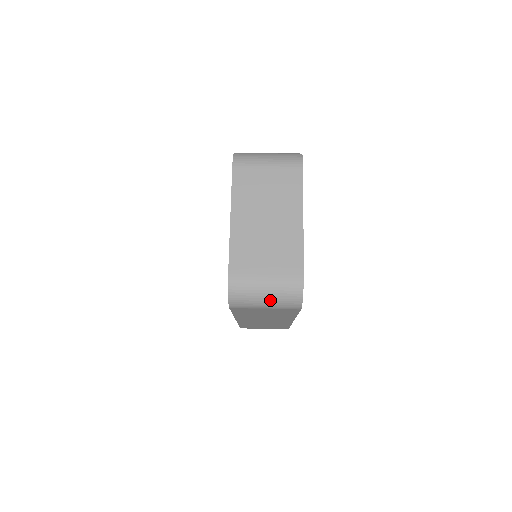
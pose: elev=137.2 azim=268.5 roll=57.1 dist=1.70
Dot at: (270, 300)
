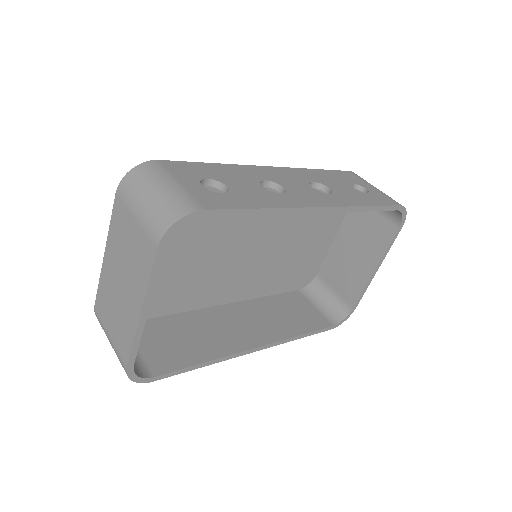
Dot at: occluded
